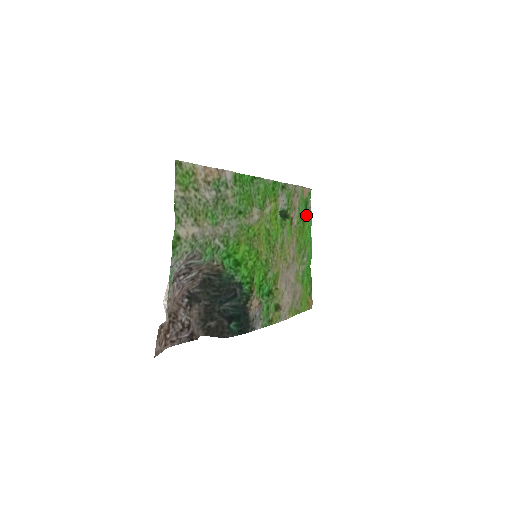
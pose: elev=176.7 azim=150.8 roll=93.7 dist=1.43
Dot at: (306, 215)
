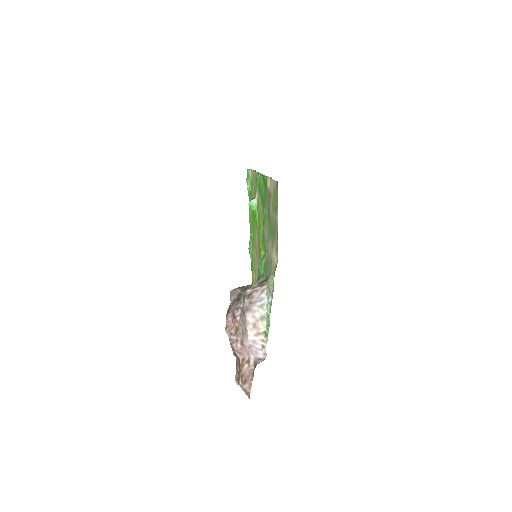
Dot at: (250, 198)
